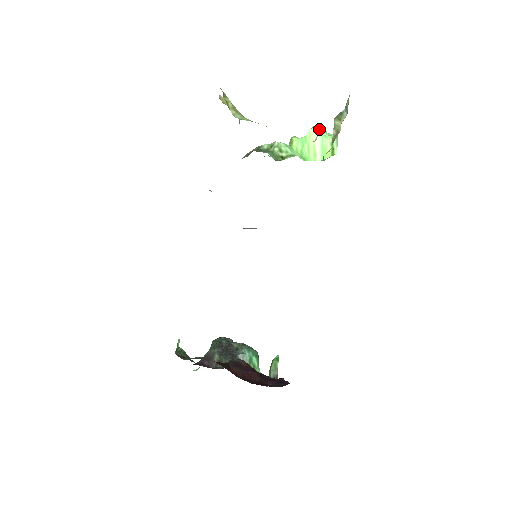
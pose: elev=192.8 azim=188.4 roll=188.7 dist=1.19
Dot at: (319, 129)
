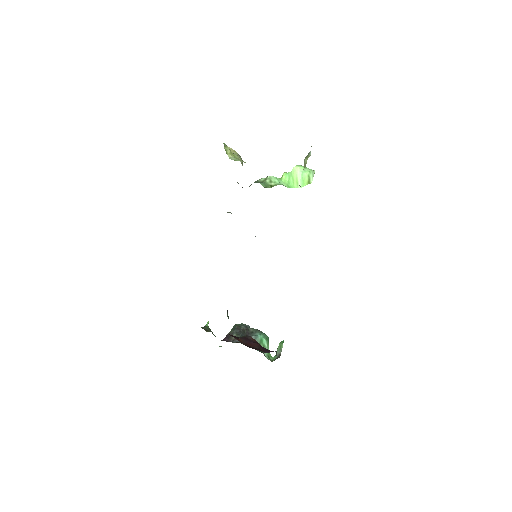
Dot at: (301, 166)
